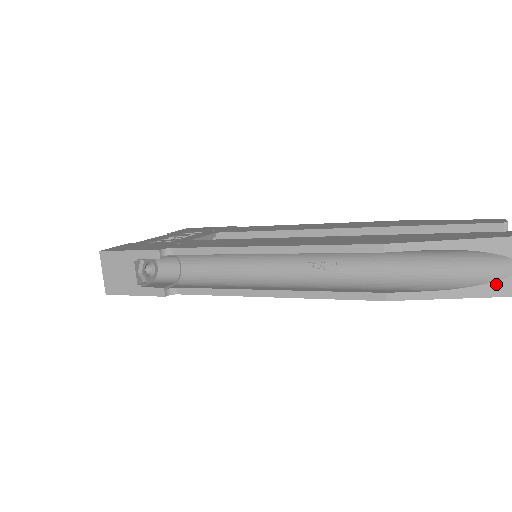
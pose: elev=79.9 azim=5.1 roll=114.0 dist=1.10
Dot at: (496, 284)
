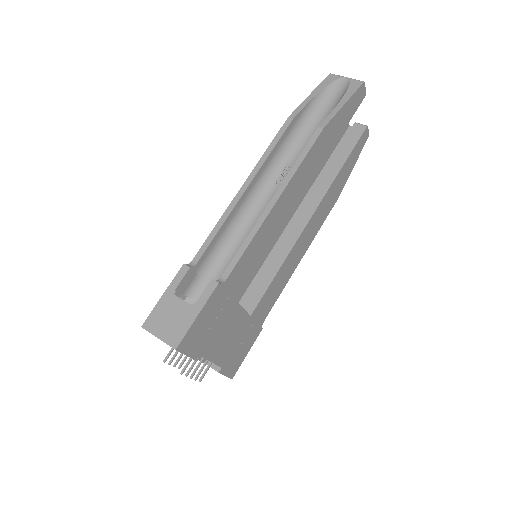
Dot at: (351, 86)
